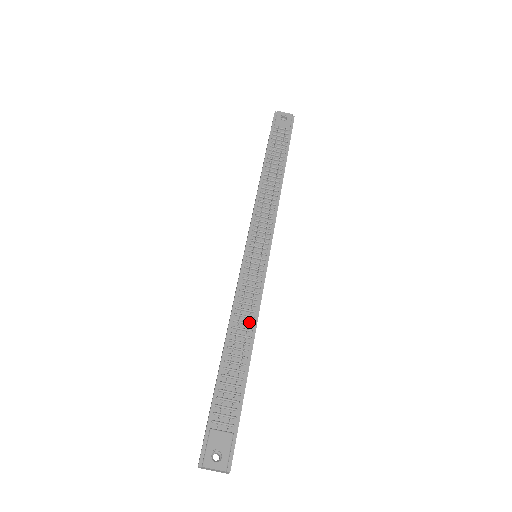
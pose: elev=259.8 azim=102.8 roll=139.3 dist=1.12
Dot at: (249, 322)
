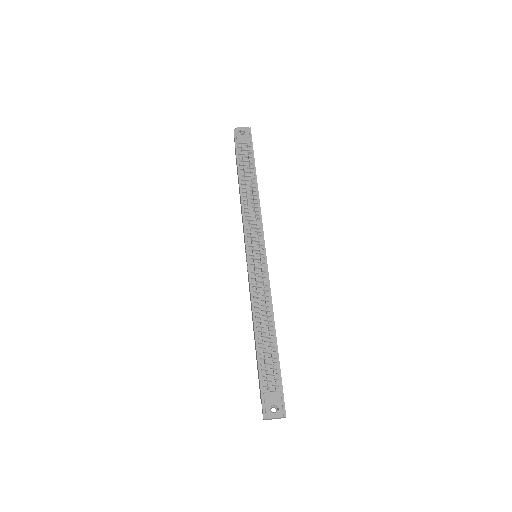
Dot at: (267, 309)
